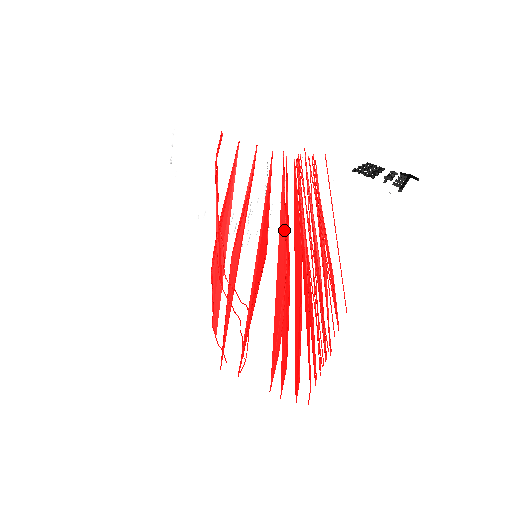
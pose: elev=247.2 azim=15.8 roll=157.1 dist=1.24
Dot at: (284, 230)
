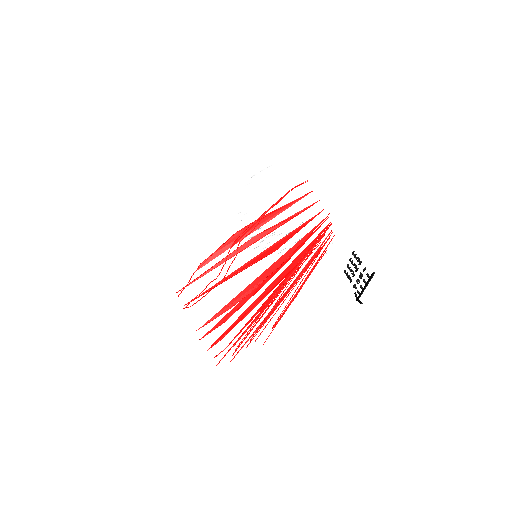
Dot at: (296, 248)
